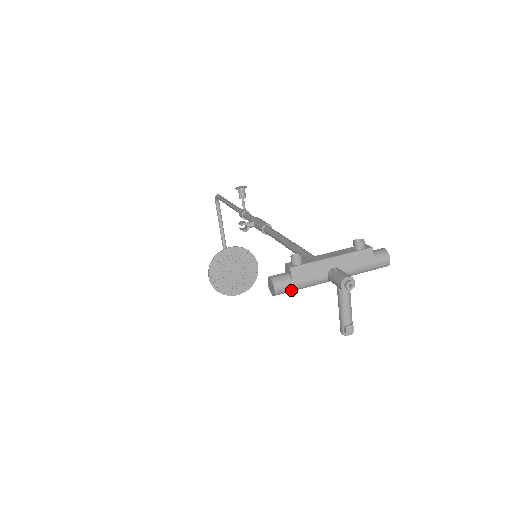
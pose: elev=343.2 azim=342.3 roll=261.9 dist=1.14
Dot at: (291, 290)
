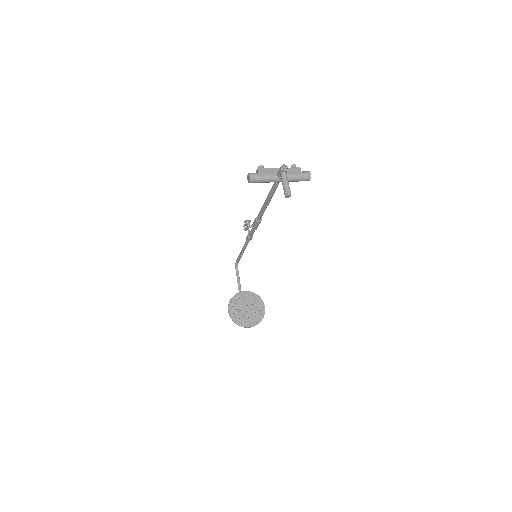
Dot at: (258, 179)
